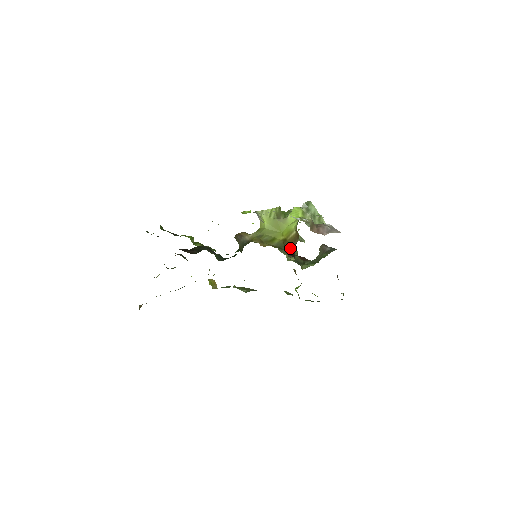
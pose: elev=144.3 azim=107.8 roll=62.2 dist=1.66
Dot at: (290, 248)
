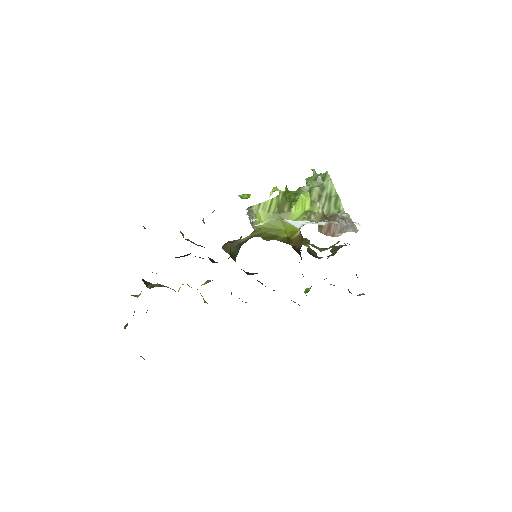
Dot at: (295, 249)
